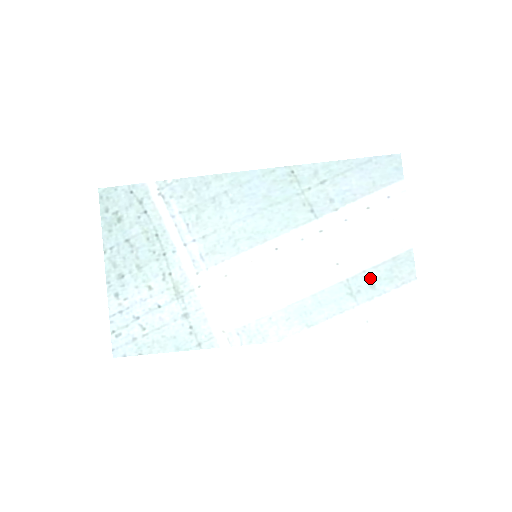
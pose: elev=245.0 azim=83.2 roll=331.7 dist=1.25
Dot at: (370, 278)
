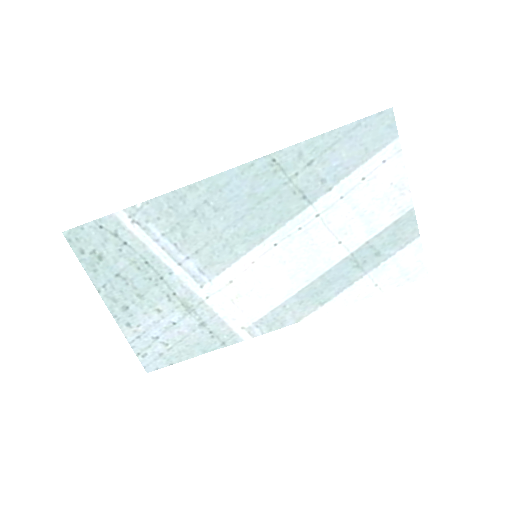
Dot at: (374, 247)
